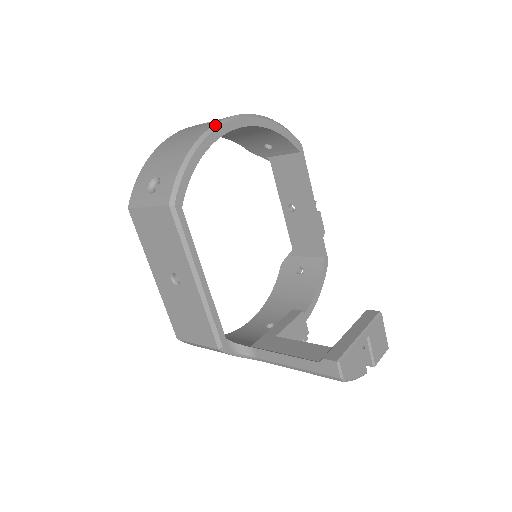
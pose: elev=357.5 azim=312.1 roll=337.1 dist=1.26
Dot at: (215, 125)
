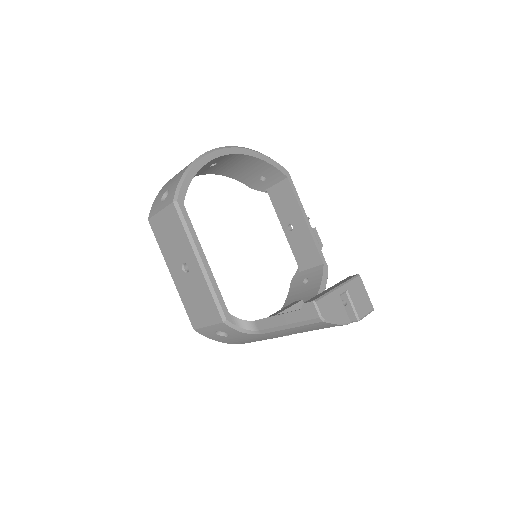
Dot at: (209, 151)
